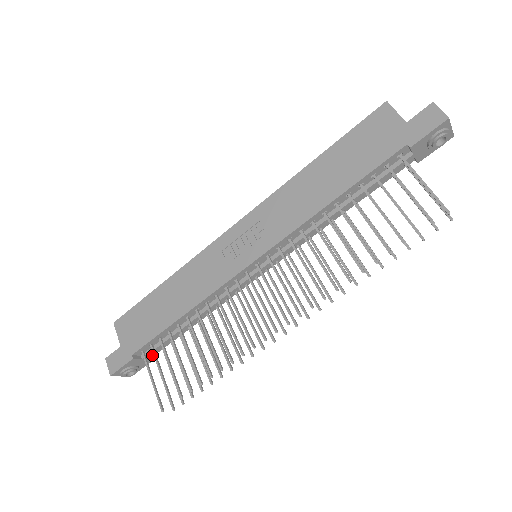
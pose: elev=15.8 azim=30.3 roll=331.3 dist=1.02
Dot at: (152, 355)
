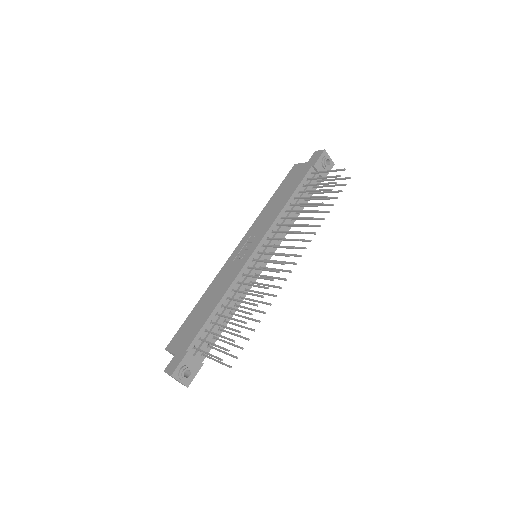
Dot at: (201, 360)
